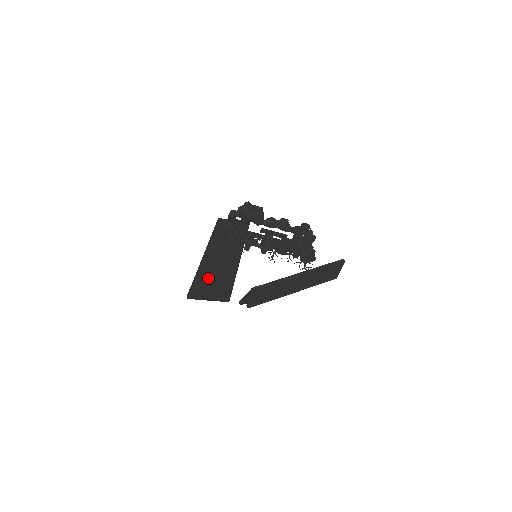
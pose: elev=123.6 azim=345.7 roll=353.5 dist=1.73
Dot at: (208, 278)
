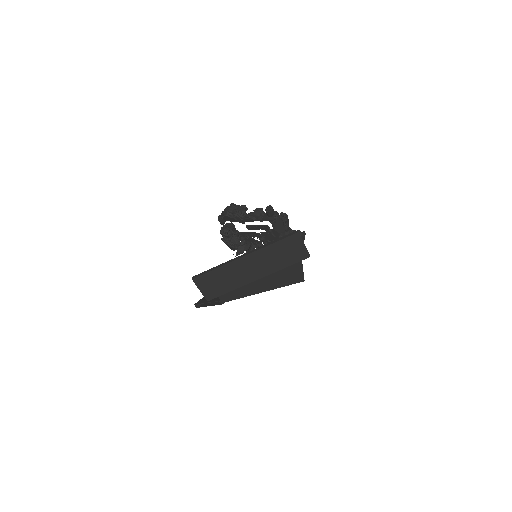
Dot at: occluded
